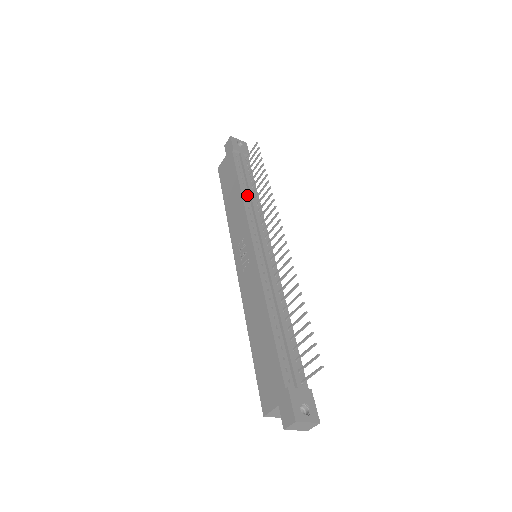
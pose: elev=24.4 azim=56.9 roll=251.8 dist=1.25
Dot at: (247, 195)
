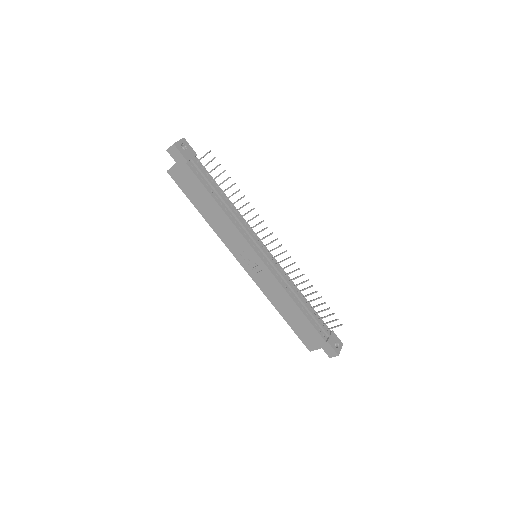
Dot at: (226, 209)
